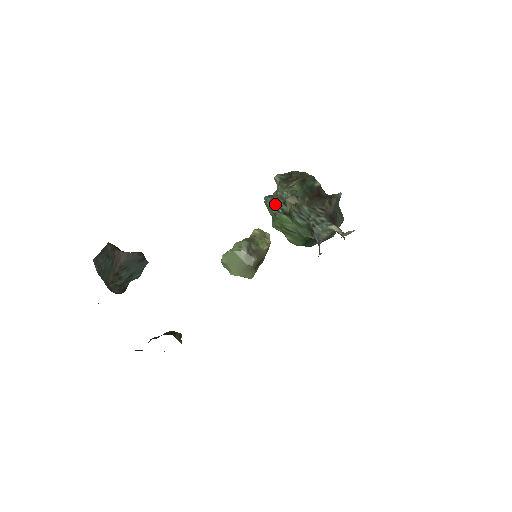
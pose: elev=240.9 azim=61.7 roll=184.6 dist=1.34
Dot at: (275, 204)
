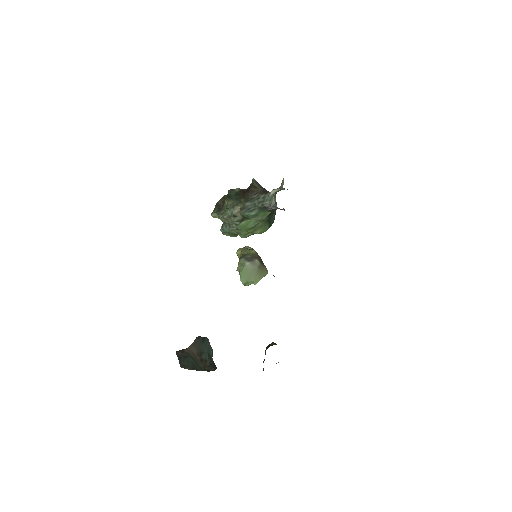
Dot at: (230, 224)
